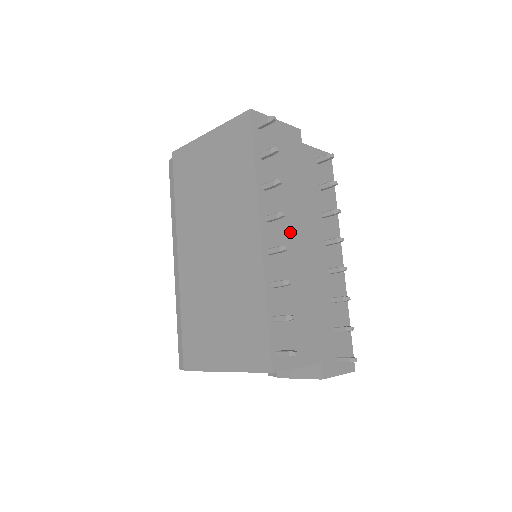
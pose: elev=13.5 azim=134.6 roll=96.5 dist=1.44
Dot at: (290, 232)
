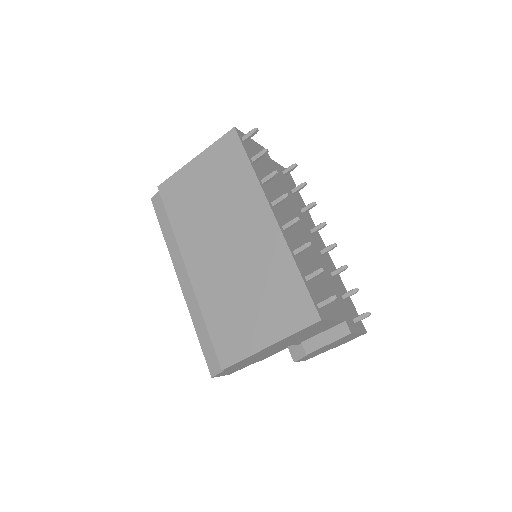
Dot at: (289, 218)
